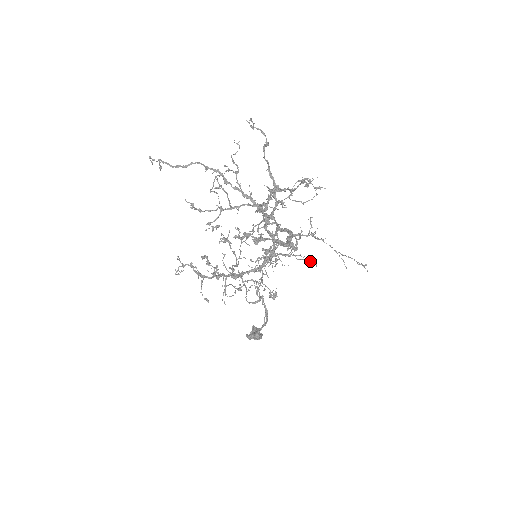
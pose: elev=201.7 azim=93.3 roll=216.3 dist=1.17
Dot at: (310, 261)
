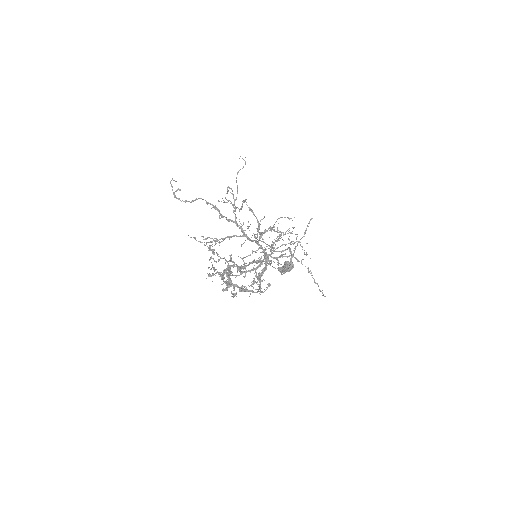
Dot at: (306, 255)
